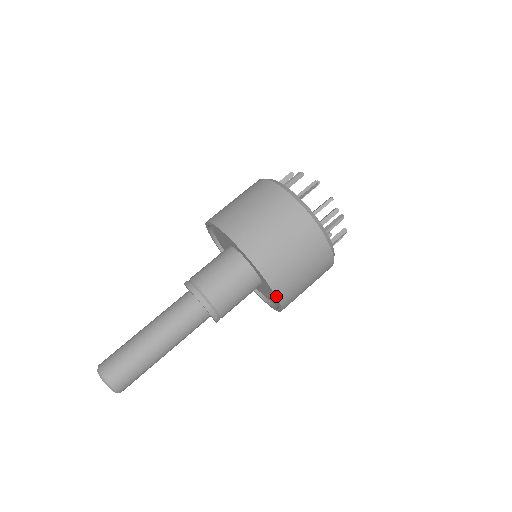
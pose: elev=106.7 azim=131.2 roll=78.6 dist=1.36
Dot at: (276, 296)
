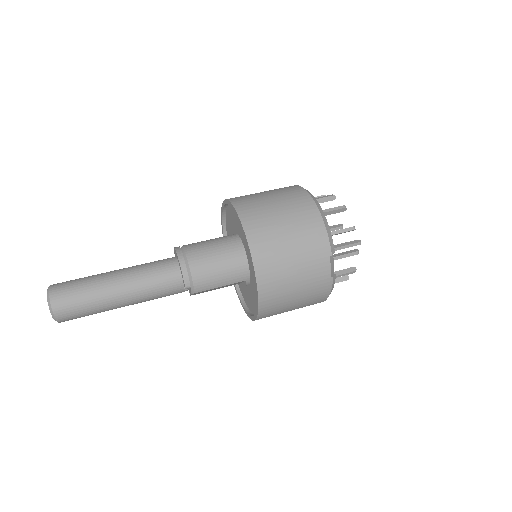
Dot at: (242, 226)
